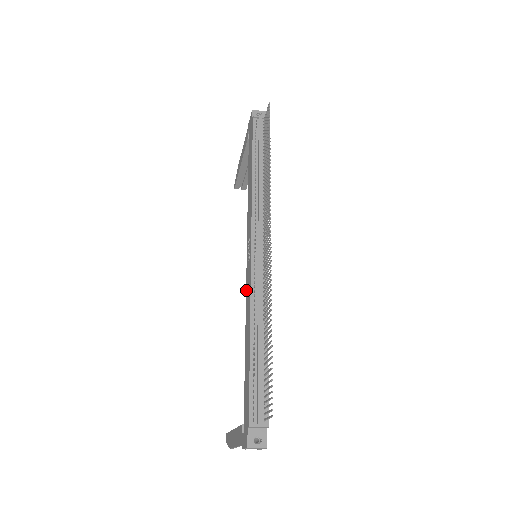
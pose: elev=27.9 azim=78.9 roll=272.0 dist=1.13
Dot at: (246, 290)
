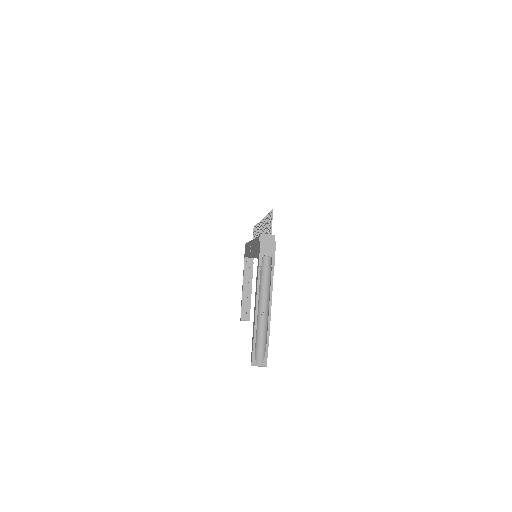
Dot at: (251, 256)
